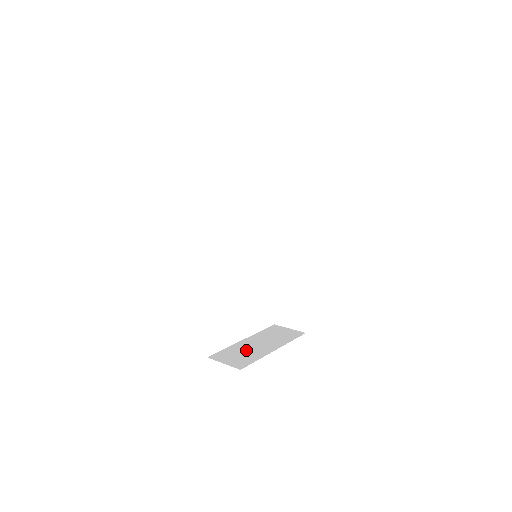
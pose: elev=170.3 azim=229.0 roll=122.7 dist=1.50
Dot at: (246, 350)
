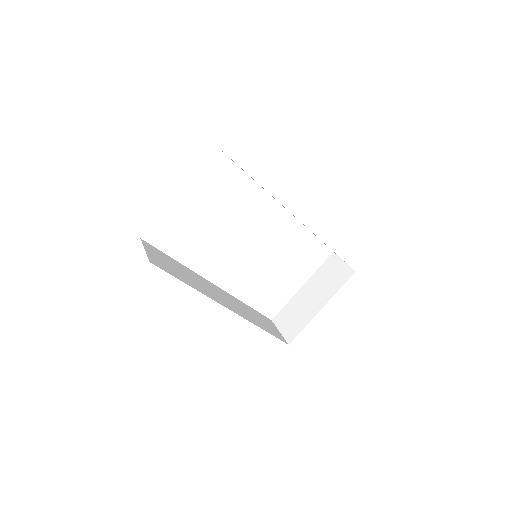
Dot at: (299, 309)
